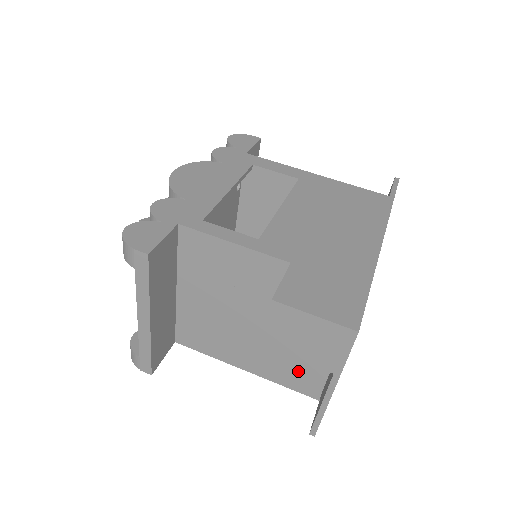
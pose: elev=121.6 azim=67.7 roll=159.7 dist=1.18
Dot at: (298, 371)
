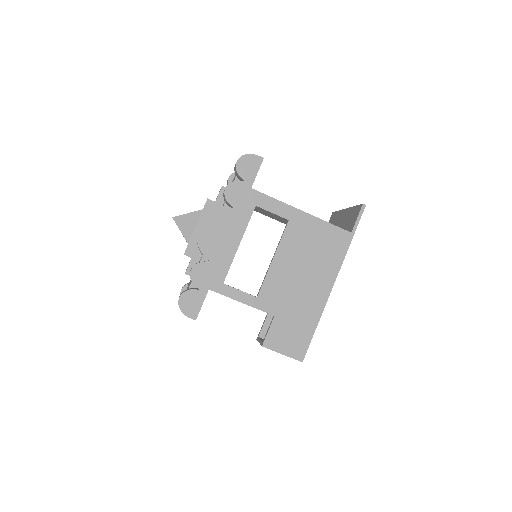
Dot at: occluded
